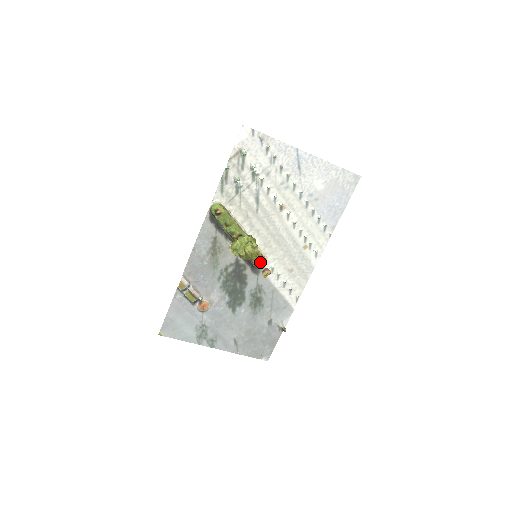
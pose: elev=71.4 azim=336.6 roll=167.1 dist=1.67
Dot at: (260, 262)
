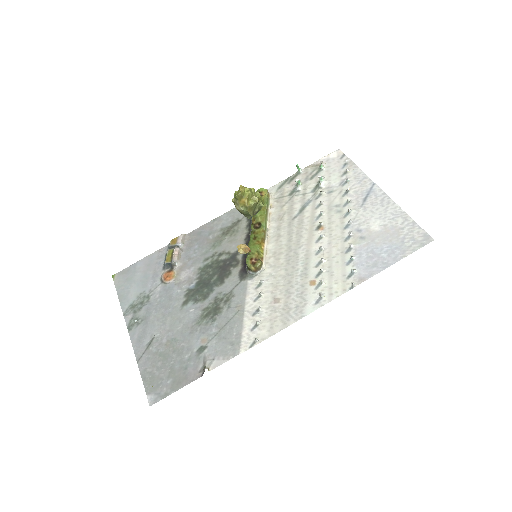
Dot at: (253, 260)
